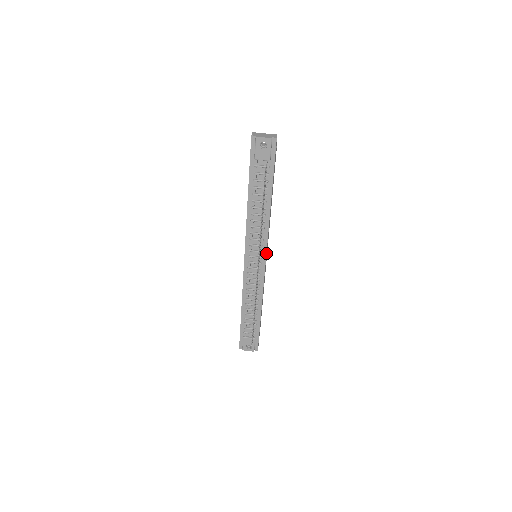
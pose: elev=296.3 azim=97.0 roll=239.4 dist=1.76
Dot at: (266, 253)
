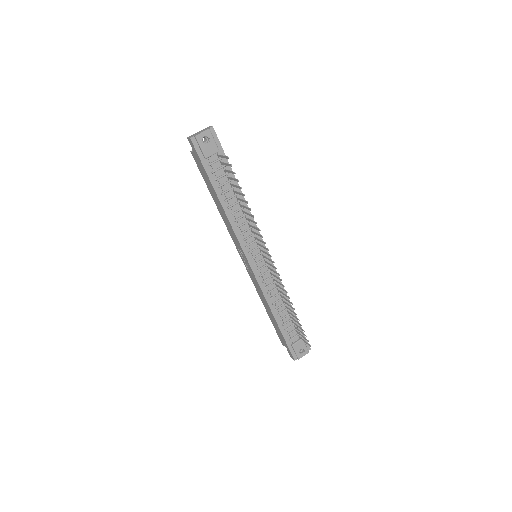
Dot at: (264, 244)
